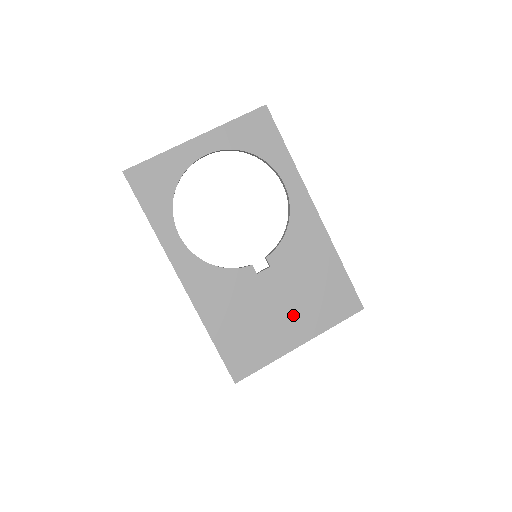
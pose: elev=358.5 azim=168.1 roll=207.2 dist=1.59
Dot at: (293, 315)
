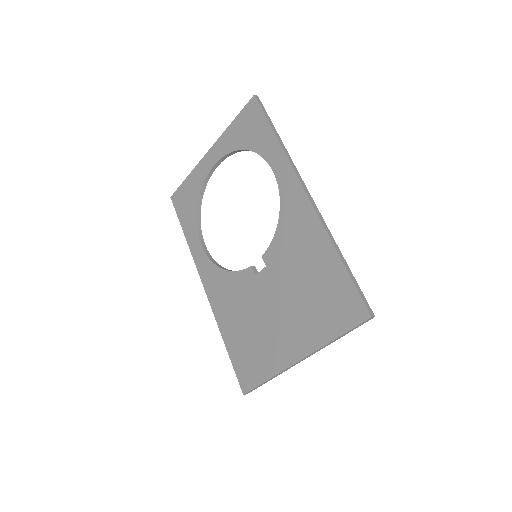
Dot at: (289, 322)
